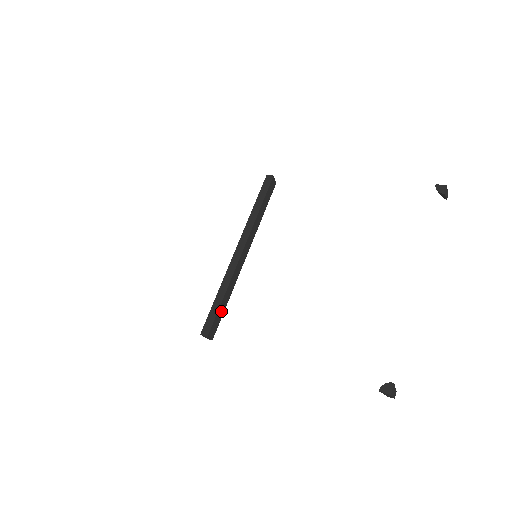
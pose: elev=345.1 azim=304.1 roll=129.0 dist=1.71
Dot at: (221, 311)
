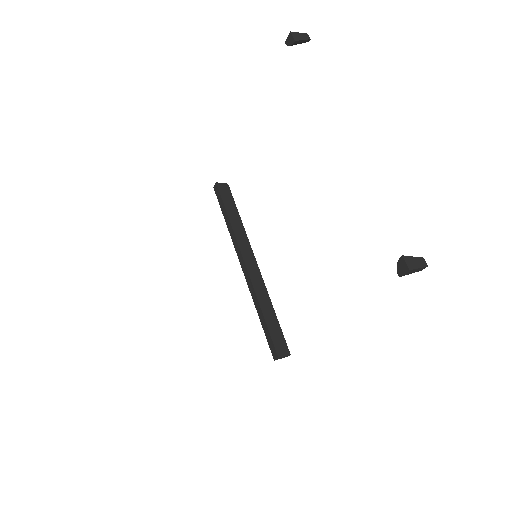
Dot at: (274, 325)
